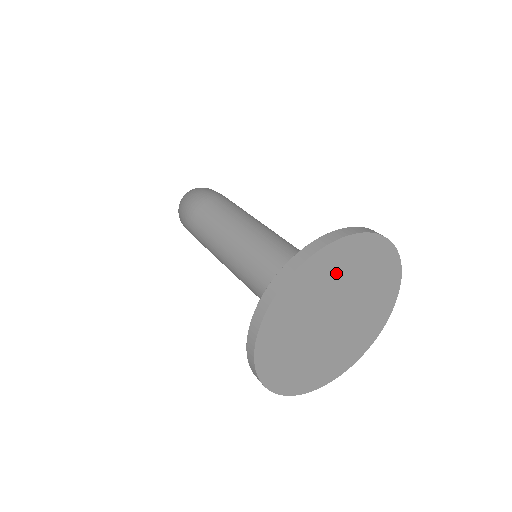
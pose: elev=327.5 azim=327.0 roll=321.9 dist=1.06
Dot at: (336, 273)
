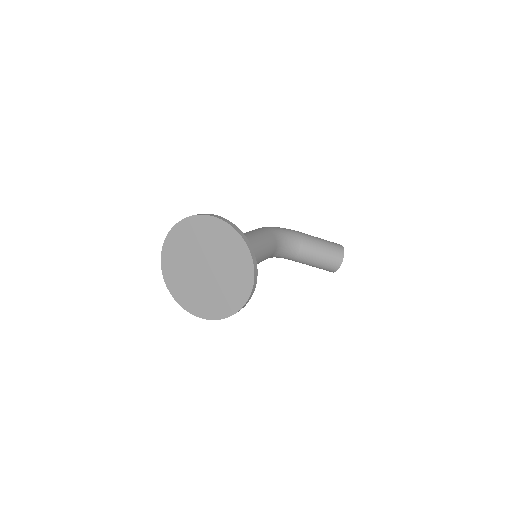
Dot at: (189, 240)
